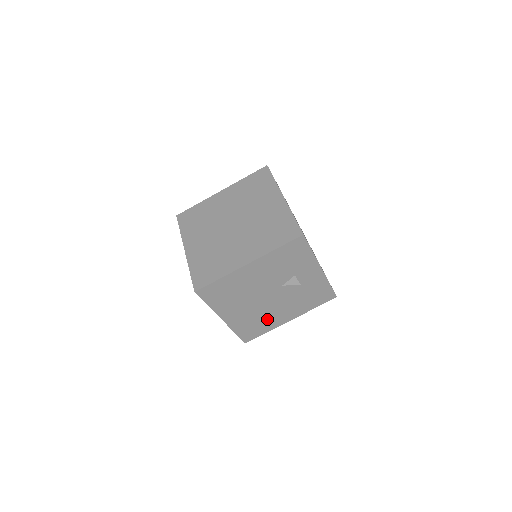
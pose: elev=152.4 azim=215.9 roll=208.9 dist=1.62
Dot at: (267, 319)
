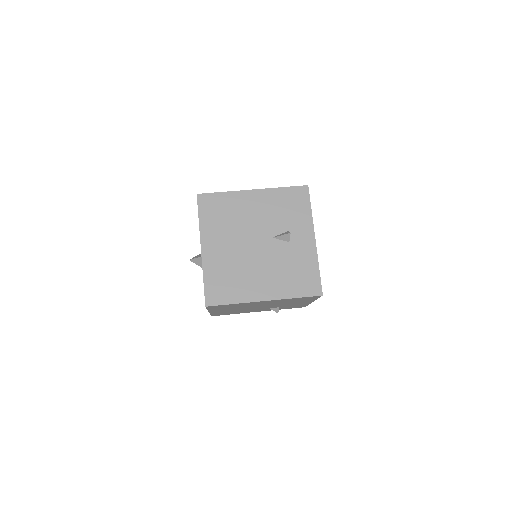
Dot at: (242, 280)
